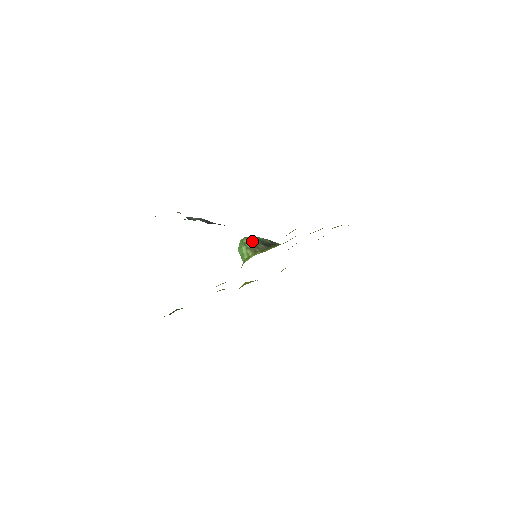
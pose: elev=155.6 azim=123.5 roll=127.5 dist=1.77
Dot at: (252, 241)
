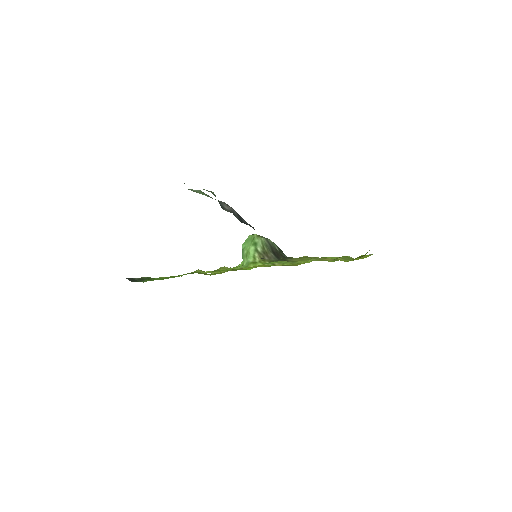
Dot at: (264, 244)
